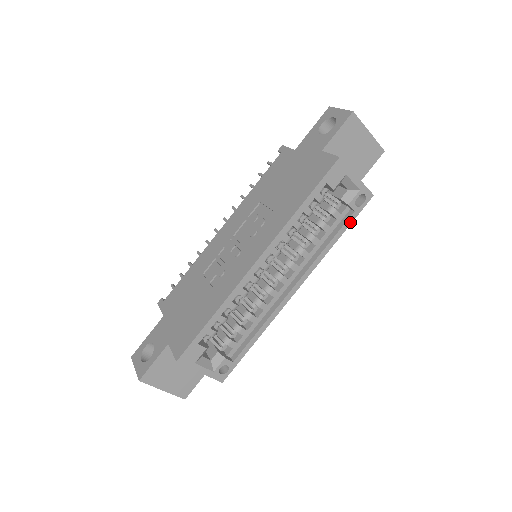
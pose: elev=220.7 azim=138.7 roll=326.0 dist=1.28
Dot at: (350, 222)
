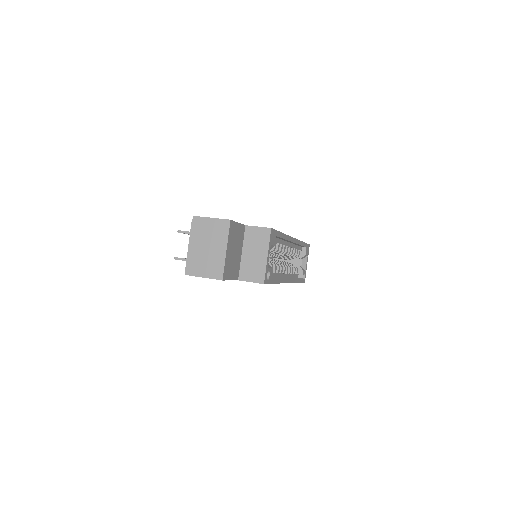
Dot at: (301, 281)
